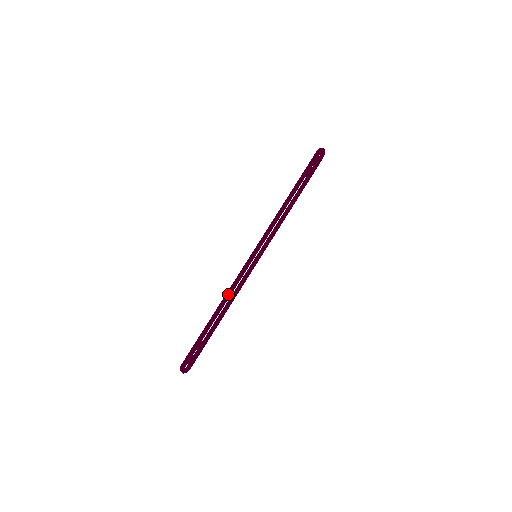
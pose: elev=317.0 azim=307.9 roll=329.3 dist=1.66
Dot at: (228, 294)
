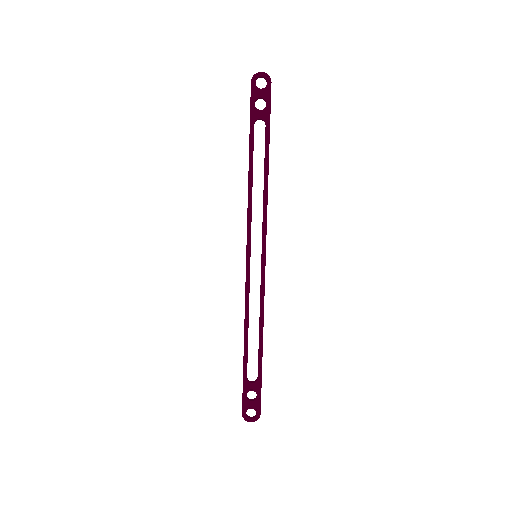
Dot at: occluded
